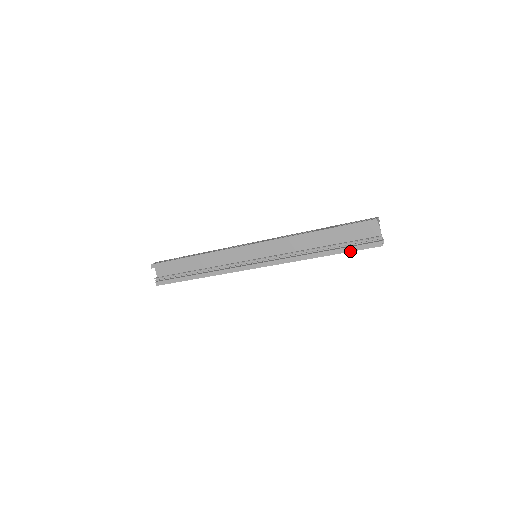
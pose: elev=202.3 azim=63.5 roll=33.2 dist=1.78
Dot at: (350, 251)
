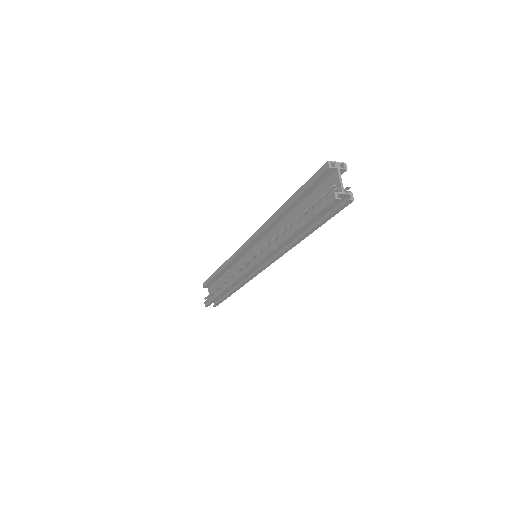
Dot at: (309, 219)
